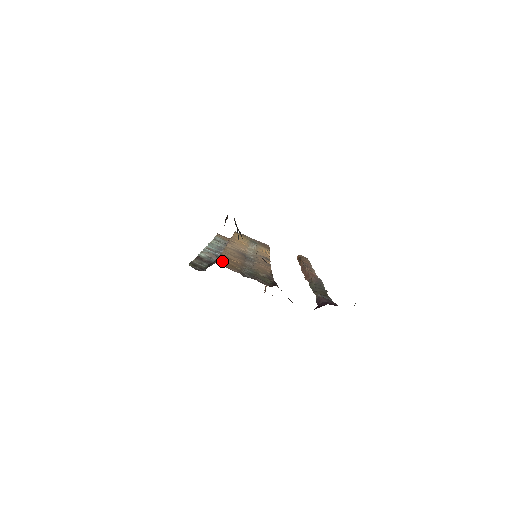
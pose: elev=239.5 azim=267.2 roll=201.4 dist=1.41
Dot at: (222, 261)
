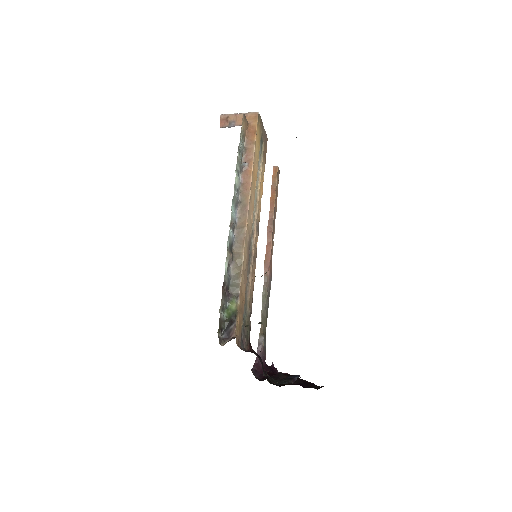
Dot at: (238, 319)
